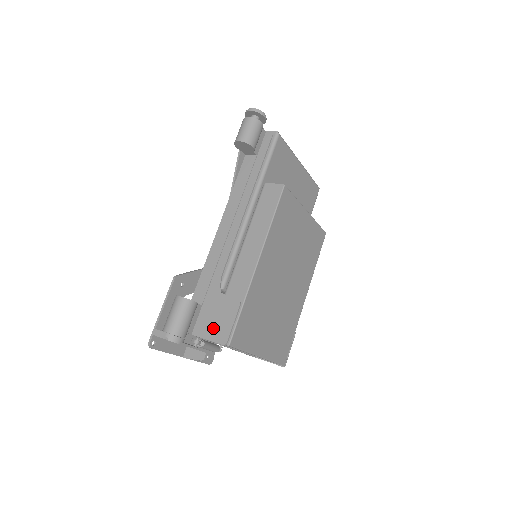
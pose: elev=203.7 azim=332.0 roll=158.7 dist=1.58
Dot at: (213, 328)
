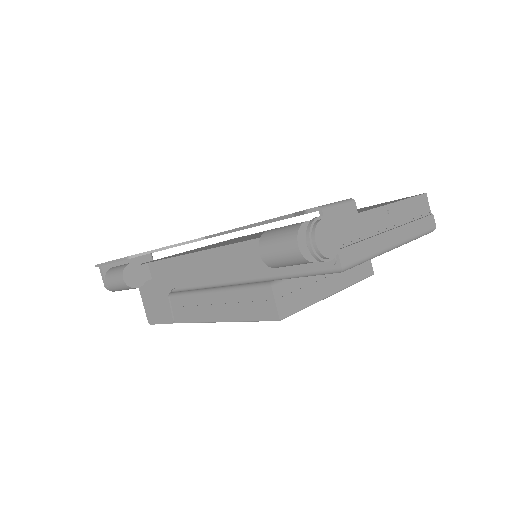
Dot at: (149, 304)
